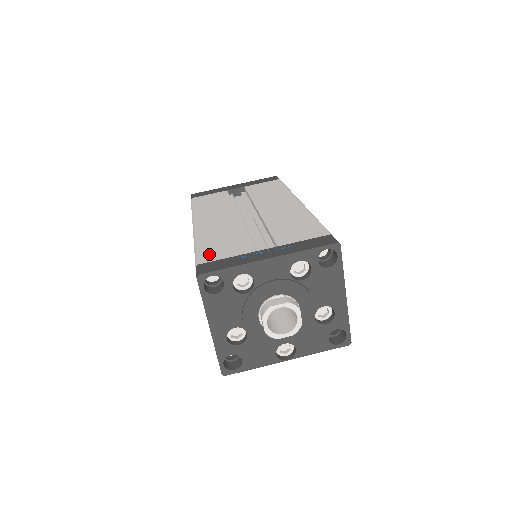
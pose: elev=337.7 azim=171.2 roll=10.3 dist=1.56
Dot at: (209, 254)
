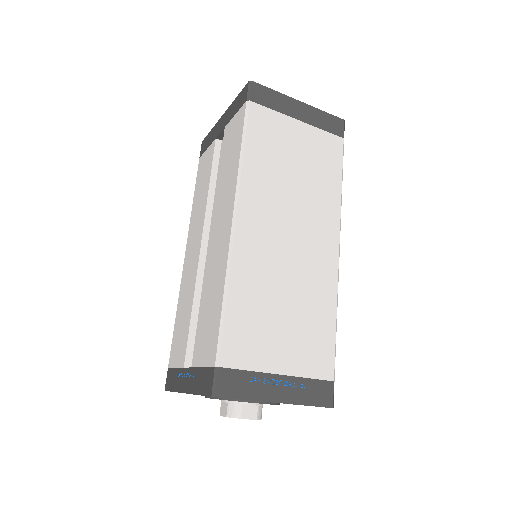
Dot at: (174, 349)
